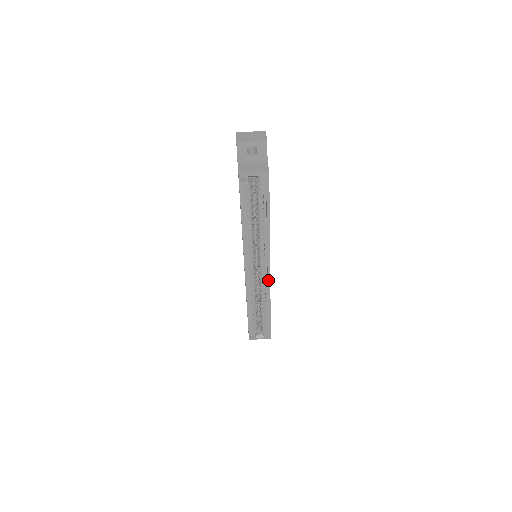
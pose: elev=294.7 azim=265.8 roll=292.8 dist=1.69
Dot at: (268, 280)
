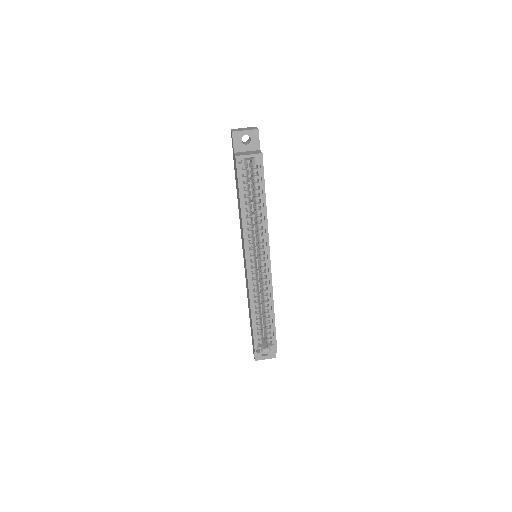
Dot at: (269, 276)
